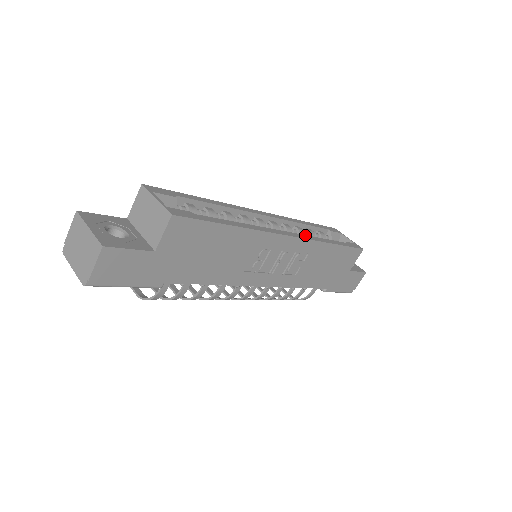
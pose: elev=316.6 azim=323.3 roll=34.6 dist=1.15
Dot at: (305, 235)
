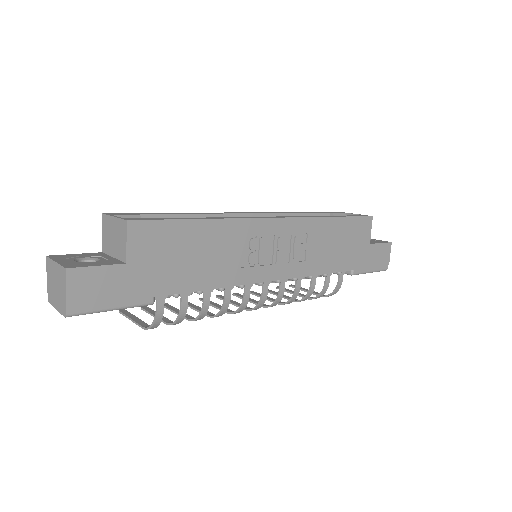
Dot at: (295, 216)
